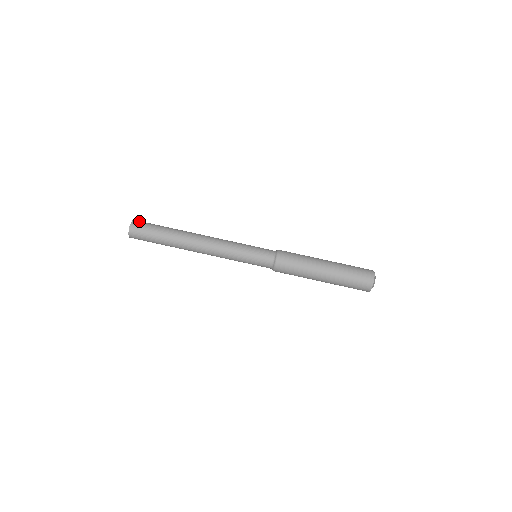
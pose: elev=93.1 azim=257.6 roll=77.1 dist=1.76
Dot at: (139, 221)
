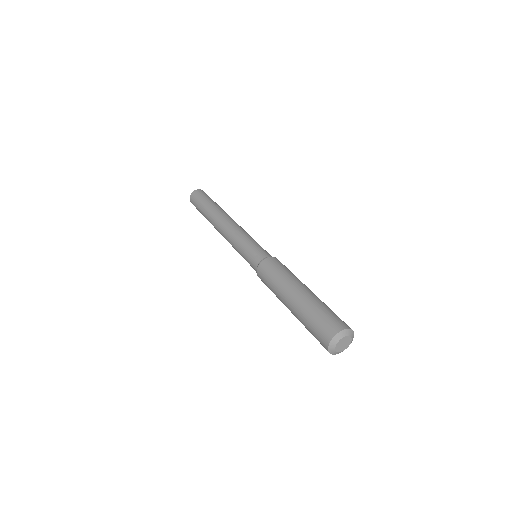
Dot at: (204, 192)
